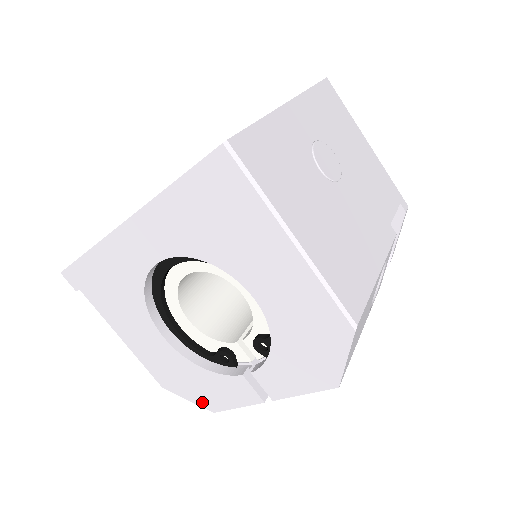
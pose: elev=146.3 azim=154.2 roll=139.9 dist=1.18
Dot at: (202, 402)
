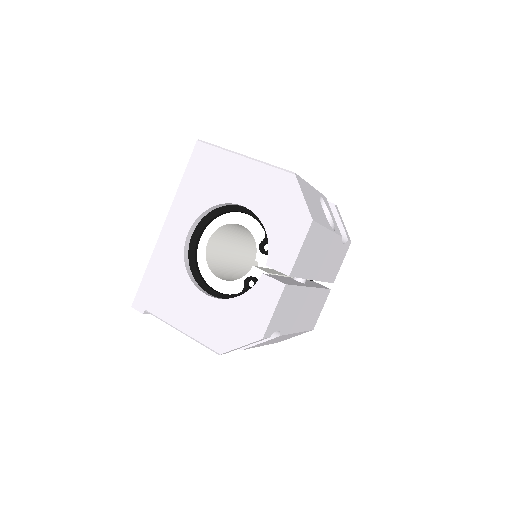
Dot at: (251, 336)
